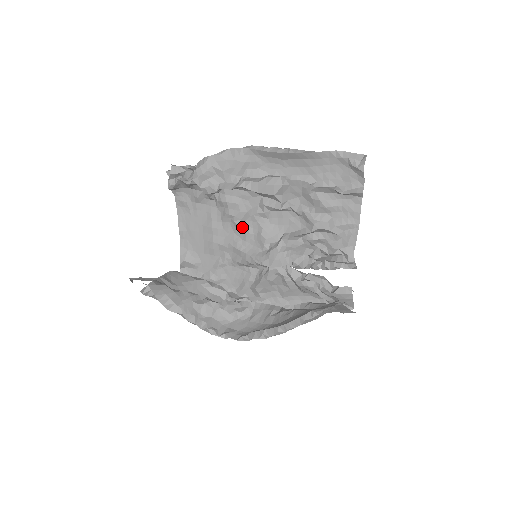
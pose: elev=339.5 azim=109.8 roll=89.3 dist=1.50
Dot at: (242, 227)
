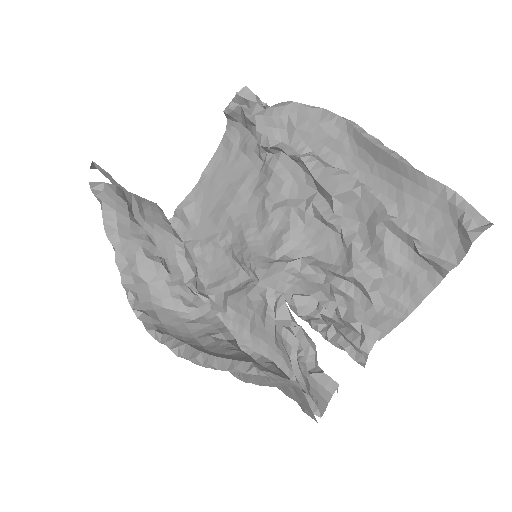
Dot at: (268, 213)
